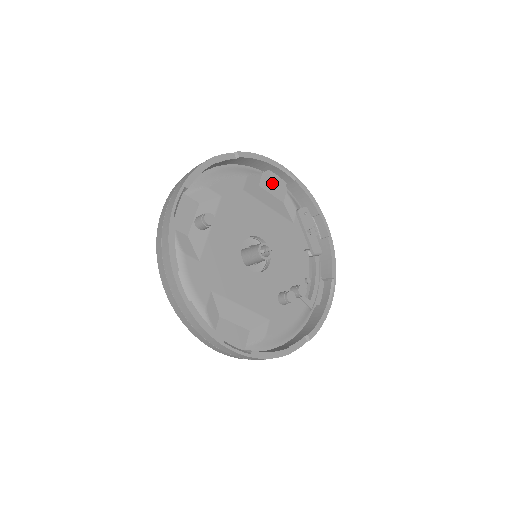
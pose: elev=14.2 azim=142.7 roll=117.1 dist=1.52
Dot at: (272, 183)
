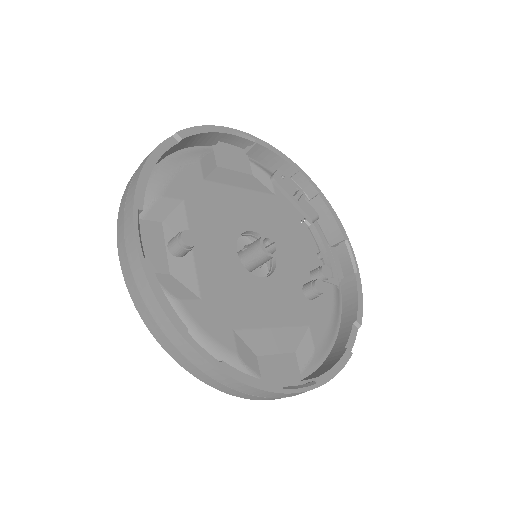
Dot at: (229, 156)
